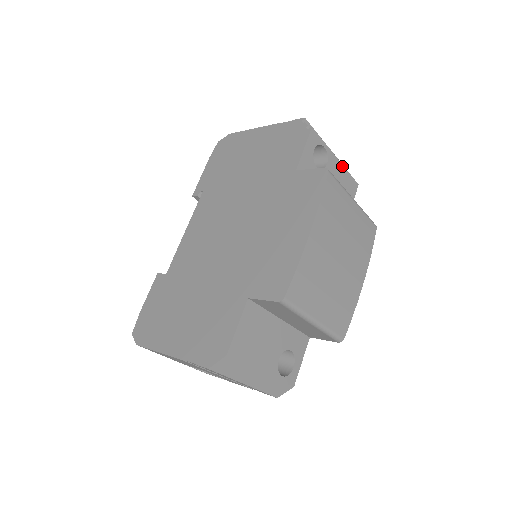
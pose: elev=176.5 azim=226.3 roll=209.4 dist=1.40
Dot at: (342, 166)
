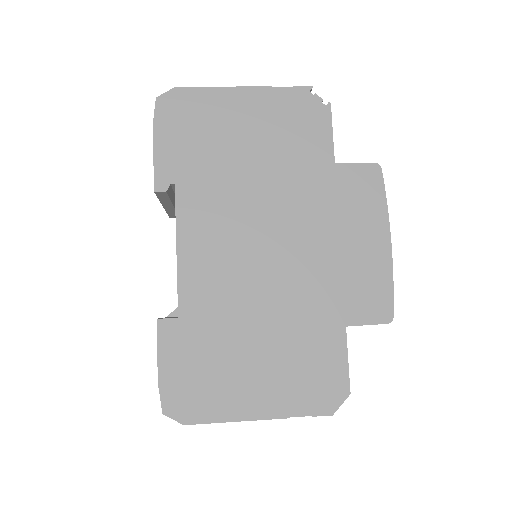
Dot at: occluded
